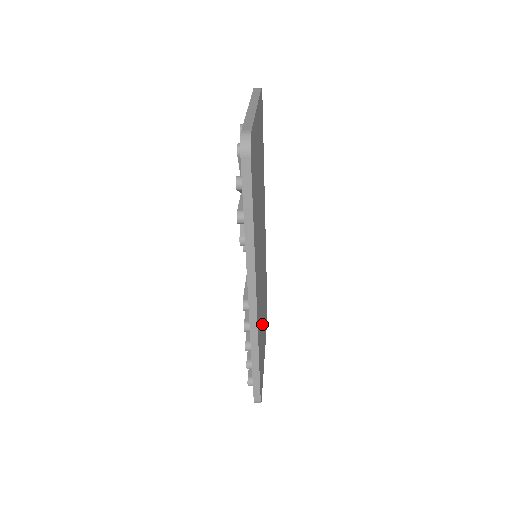
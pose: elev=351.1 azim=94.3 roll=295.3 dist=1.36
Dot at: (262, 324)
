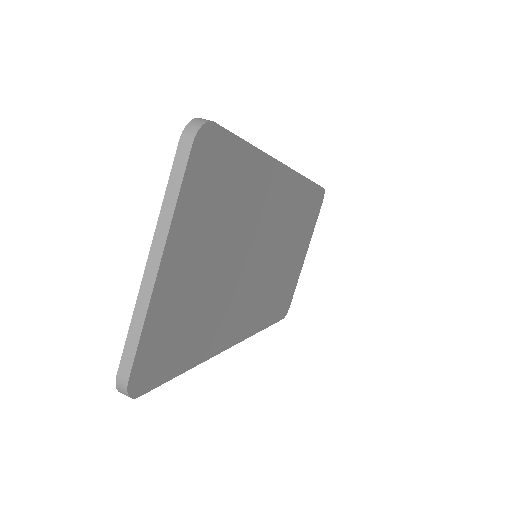
Dot at: (283, 273)
